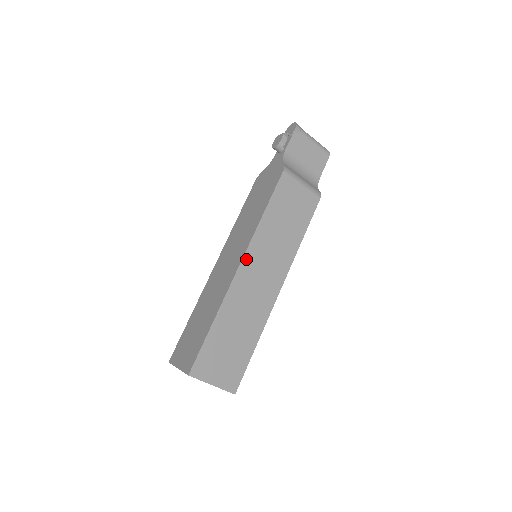
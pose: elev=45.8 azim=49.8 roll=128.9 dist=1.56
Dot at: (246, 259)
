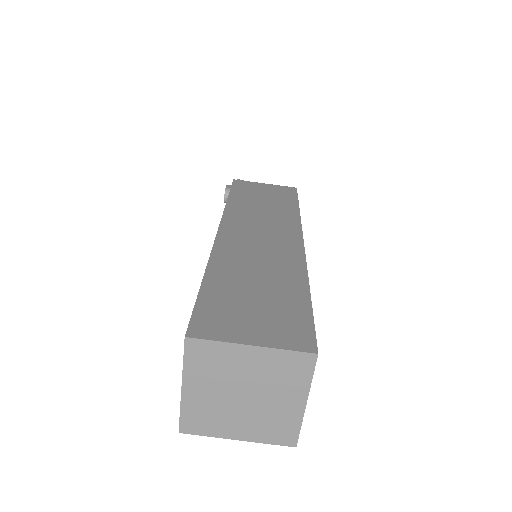
Dot at: (225, 225)
